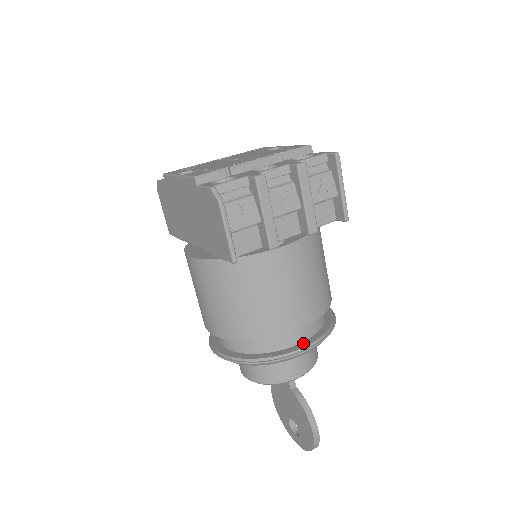
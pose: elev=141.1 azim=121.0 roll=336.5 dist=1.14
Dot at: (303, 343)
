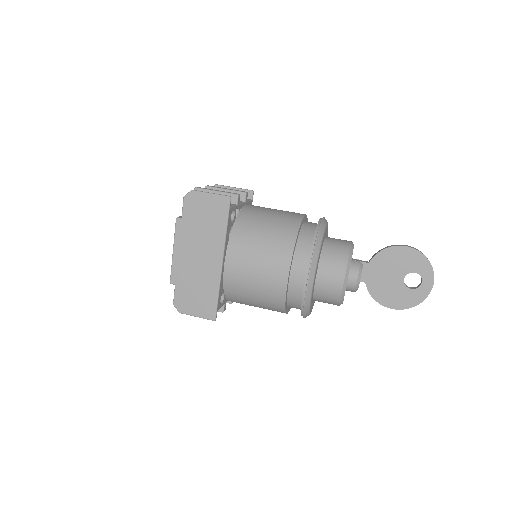
Dot at: occluded
